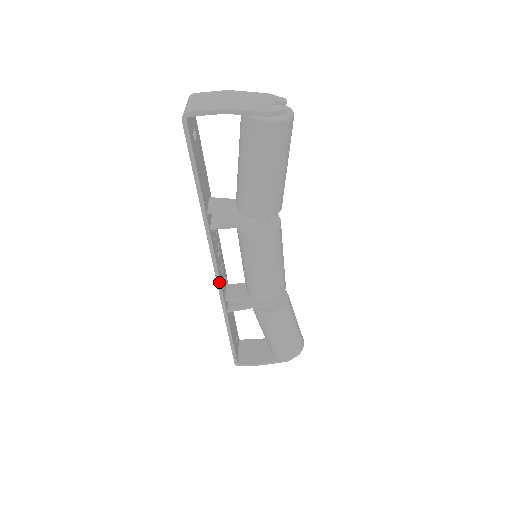
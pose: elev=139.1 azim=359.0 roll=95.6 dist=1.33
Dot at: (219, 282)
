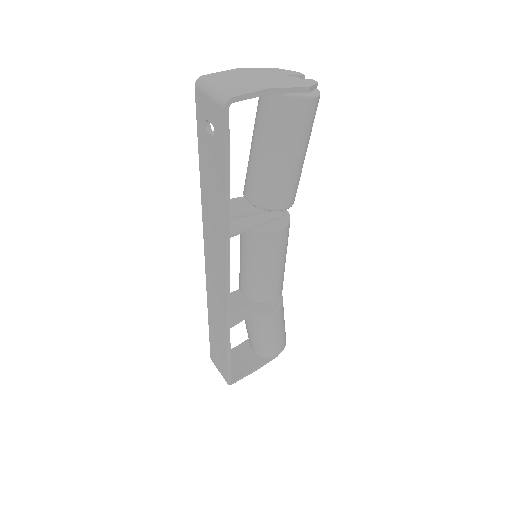
Dot at: (229, 298)
